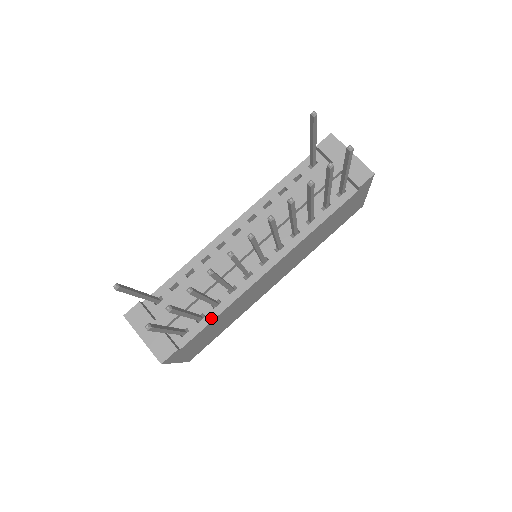
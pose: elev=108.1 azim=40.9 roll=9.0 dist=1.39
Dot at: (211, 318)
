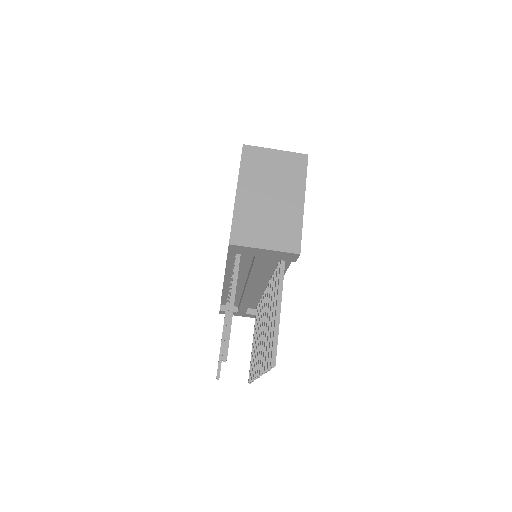
Dot at: occluded
